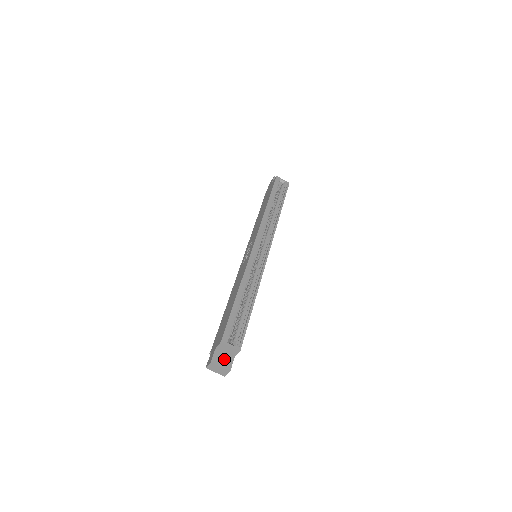
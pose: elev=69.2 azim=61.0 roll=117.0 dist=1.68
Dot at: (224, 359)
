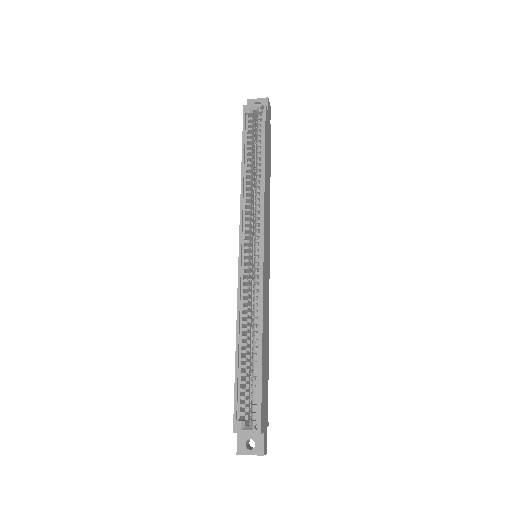
Dot at: (253, 440)
